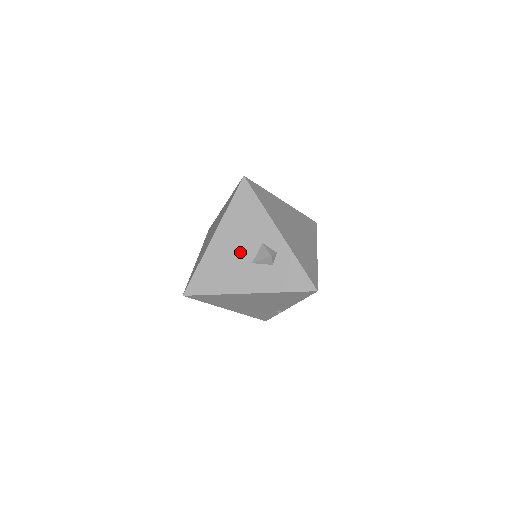
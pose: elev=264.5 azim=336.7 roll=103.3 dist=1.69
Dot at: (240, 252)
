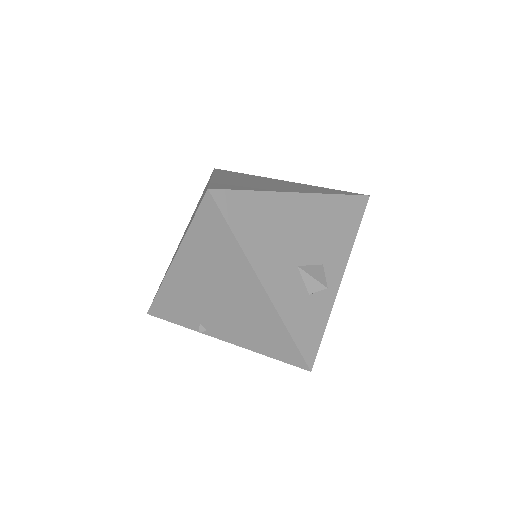
Dot at: (301, 241)
